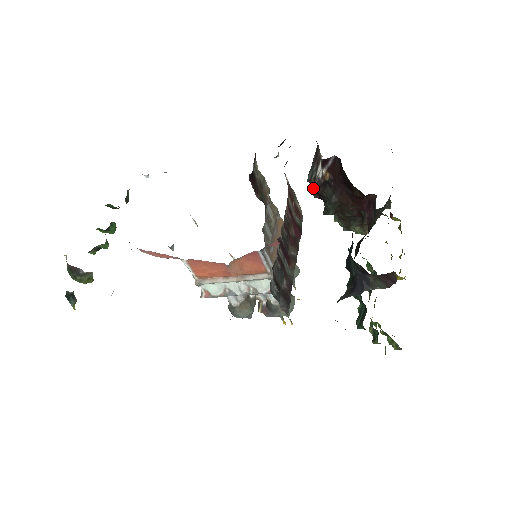
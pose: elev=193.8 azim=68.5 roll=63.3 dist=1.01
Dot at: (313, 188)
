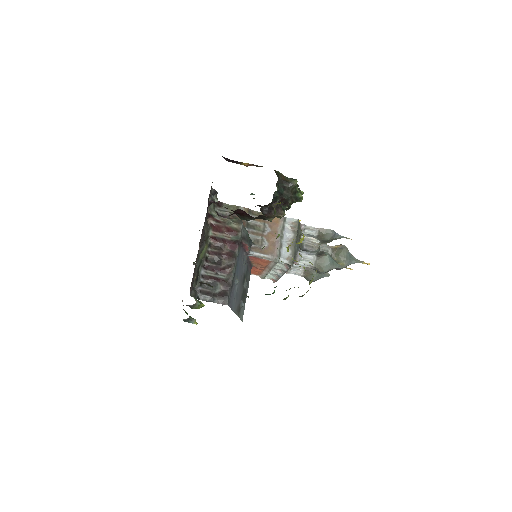
Dot at: occluded
